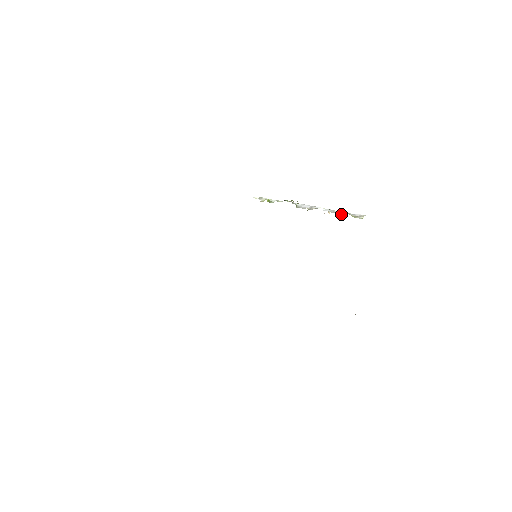
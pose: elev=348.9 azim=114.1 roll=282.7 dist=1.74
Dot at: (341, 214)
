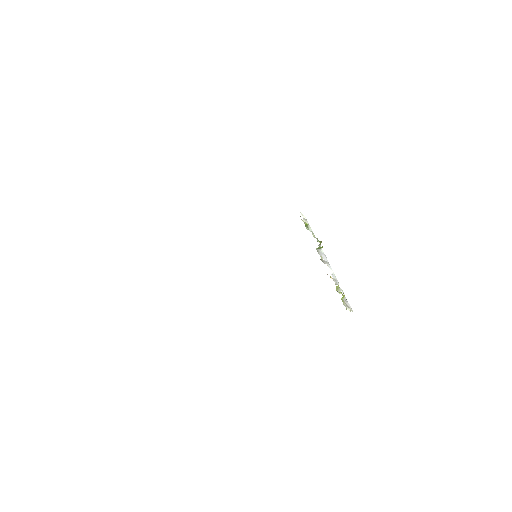
Dot at: (337, 288)
